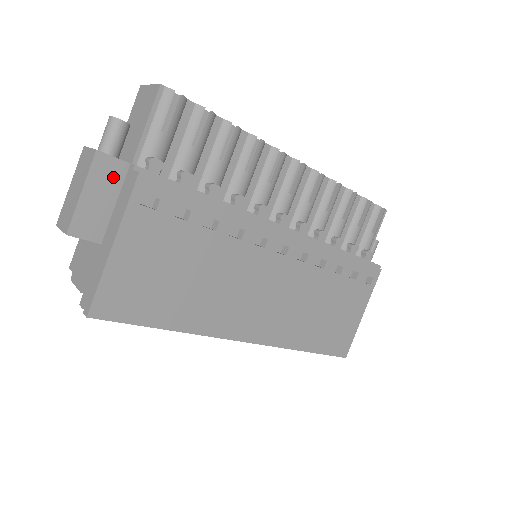
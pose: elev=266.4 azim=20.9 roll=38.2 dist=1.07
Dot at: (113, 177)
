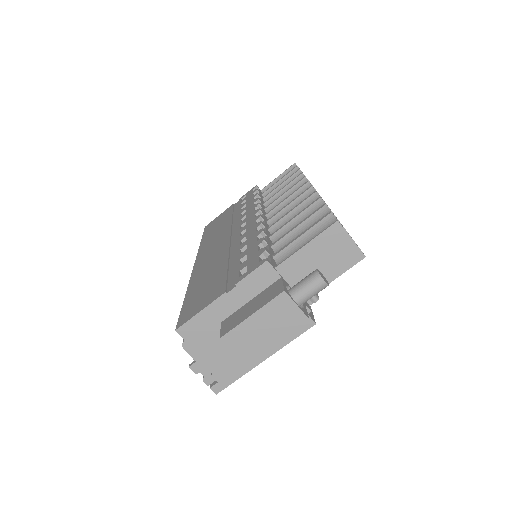
Dot at: occluded
